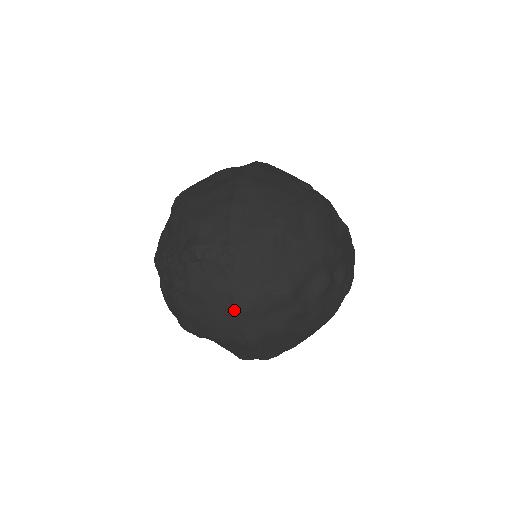
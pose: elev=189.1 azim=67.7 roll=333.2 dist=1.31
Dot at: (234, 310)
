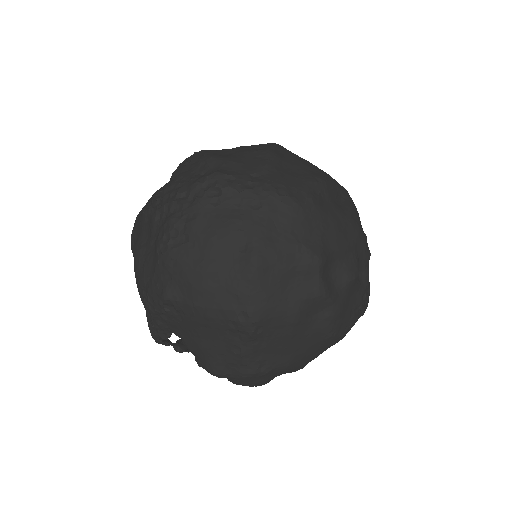
Dot at: (248, 258)
